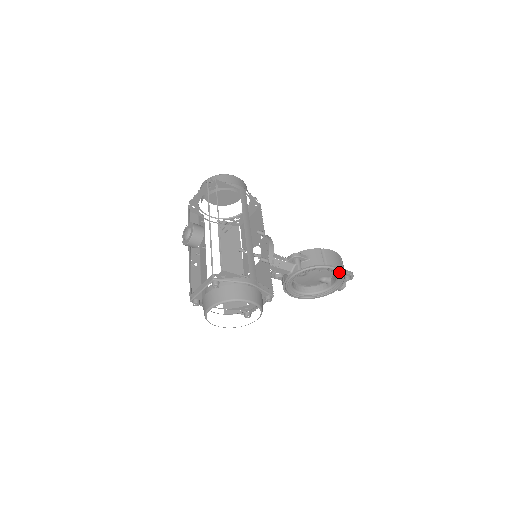
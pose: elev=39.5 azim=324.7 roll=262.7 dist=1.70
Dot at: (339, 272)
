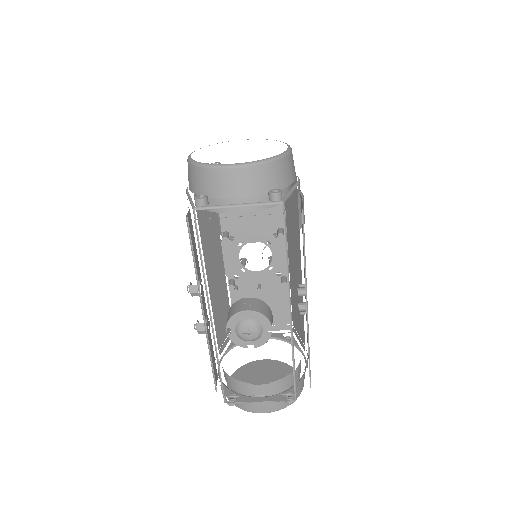
Dot at: occluded
